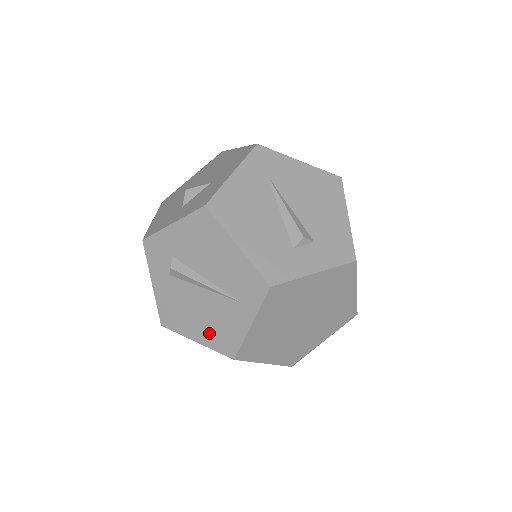
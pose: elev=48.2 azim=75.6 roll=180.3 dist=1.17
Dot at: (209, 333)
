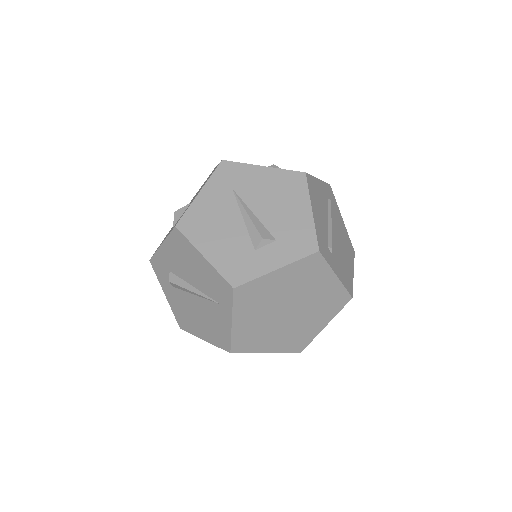
Dot at: (209, 332)
